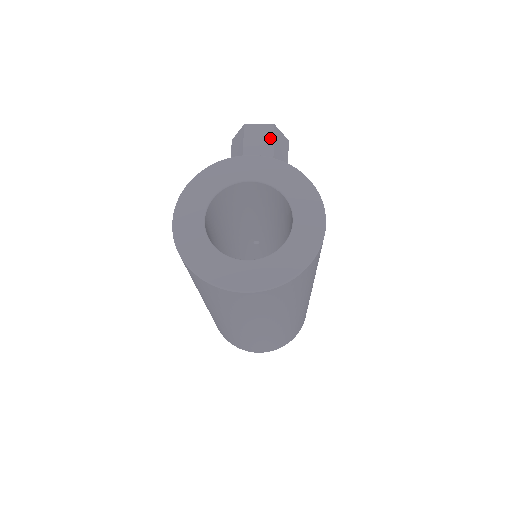
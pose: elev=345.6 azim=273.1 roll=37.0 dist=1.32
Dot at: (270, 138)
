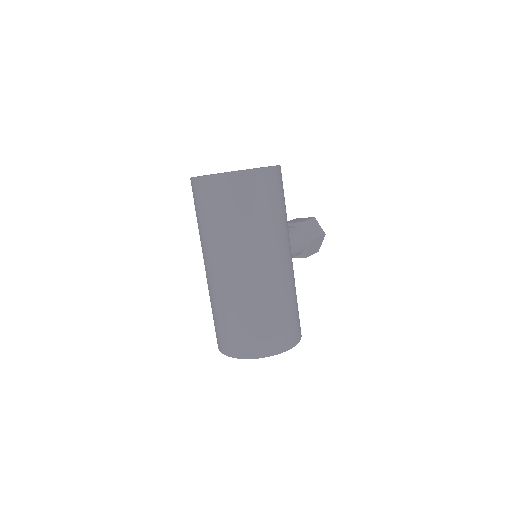
Dot at: (307, 219)
